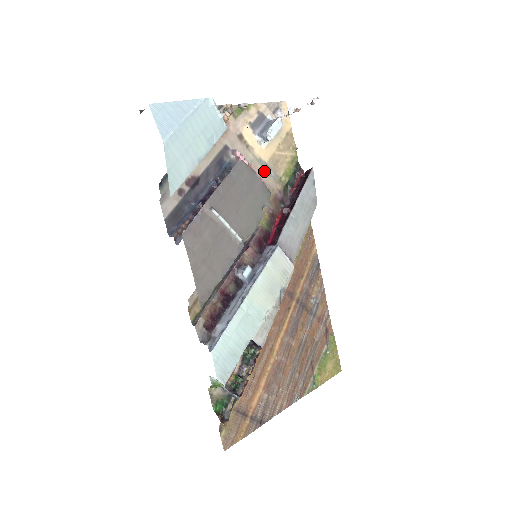
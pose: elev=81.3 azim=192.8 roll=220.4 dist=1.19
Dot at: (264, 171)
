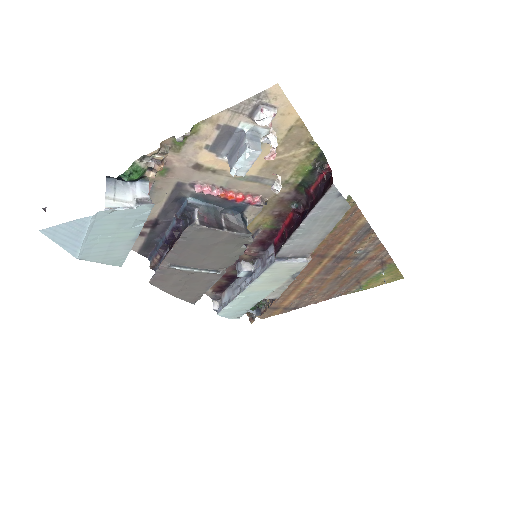
Dot at: (253, 184)
